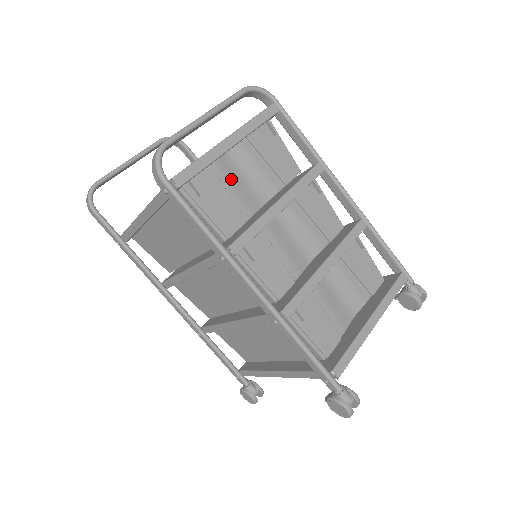
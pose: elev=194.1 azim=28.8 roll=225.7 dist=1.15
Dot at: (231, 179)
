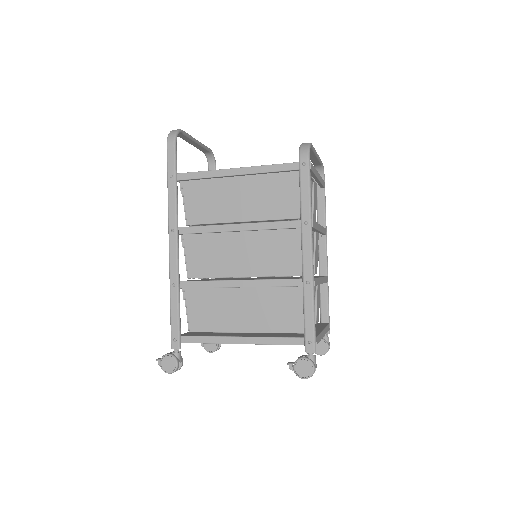
Dot at: occluded
